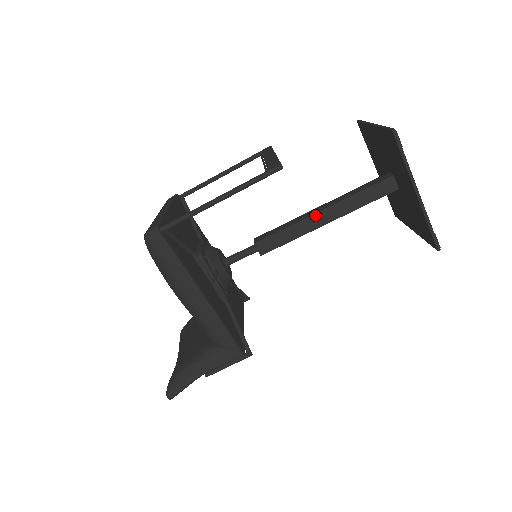
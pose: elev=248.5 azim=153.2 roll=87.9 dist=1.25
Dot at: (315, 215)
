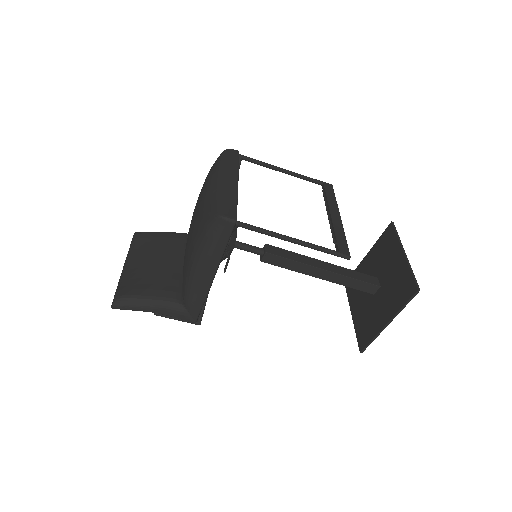
Dot at: (318, 269)
